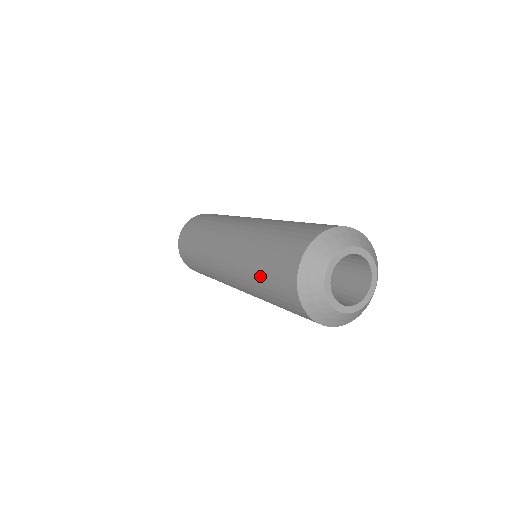
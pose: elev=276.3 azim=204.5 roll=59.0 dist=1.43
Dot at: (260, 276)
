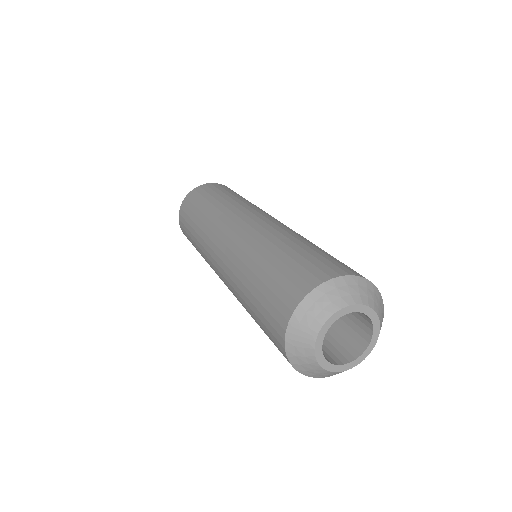
Dot at: (255, 320)
